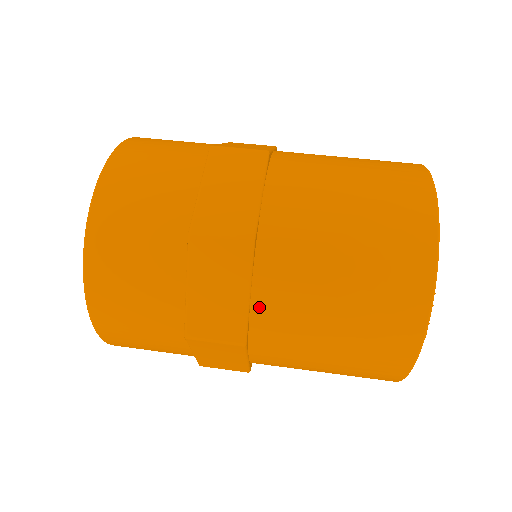
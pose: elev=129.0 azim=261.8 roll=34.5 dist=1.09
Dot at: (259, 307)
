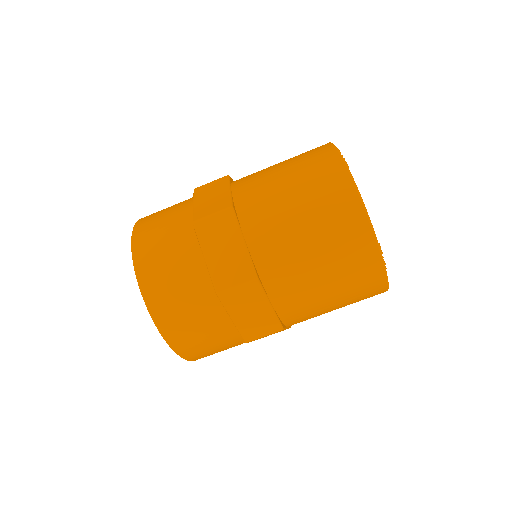
Dot at: occluded
